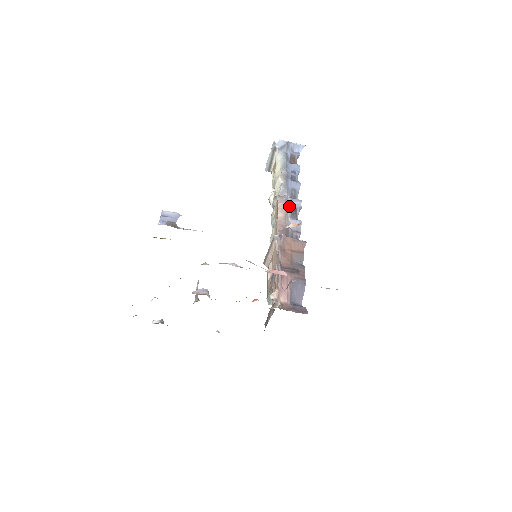
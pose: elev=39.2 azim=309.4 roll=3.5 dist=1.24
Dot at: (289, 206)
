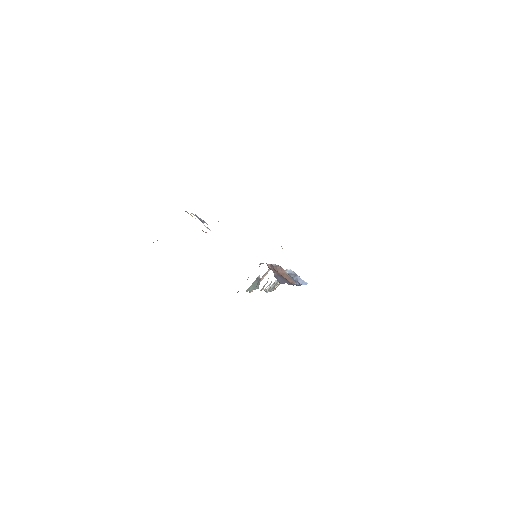
Dot at: occluded
